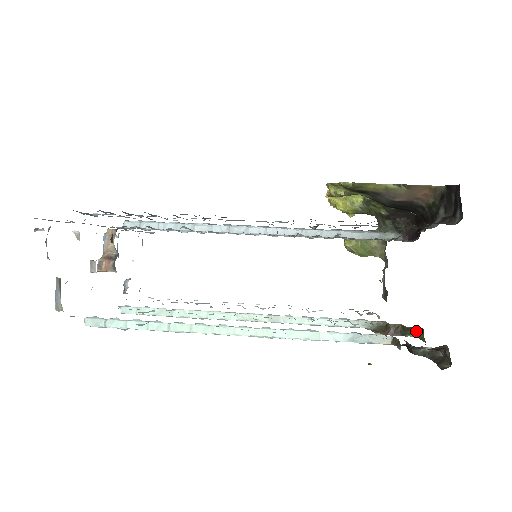
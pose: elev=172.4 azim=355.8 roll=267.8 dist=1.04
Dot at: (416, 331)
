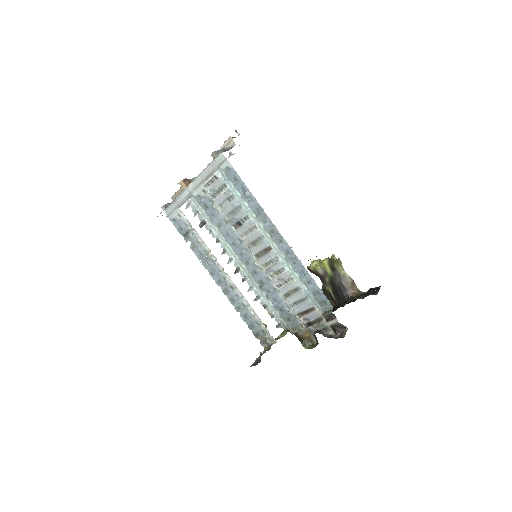
Dot at: (308, 345)
